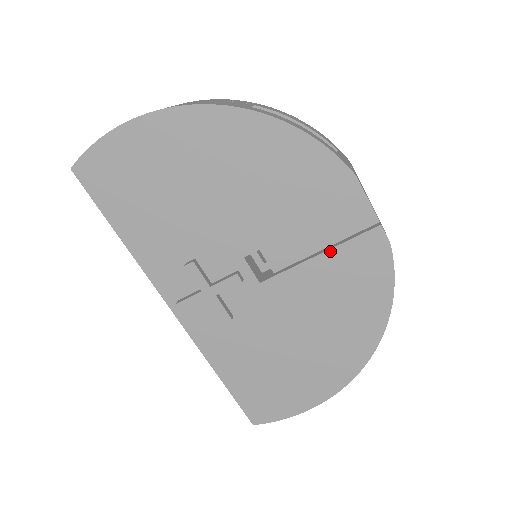
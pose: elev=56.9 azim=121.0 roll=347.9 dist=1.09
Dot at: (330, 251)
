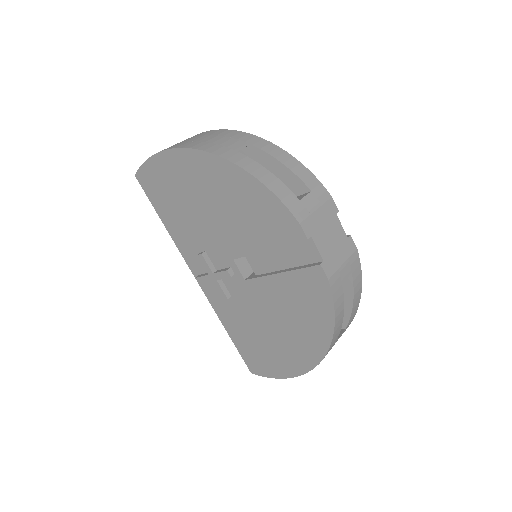
Dot at: (287, 273)
